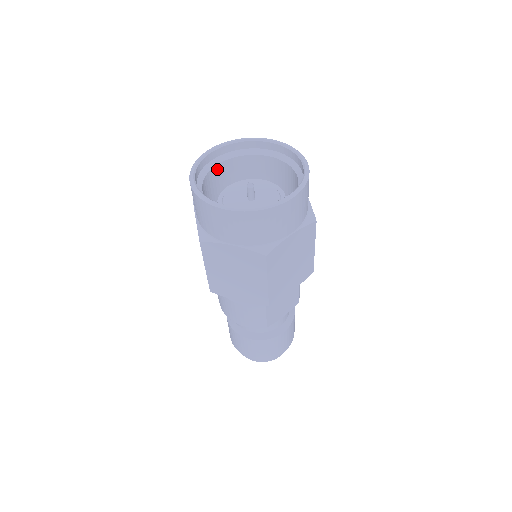
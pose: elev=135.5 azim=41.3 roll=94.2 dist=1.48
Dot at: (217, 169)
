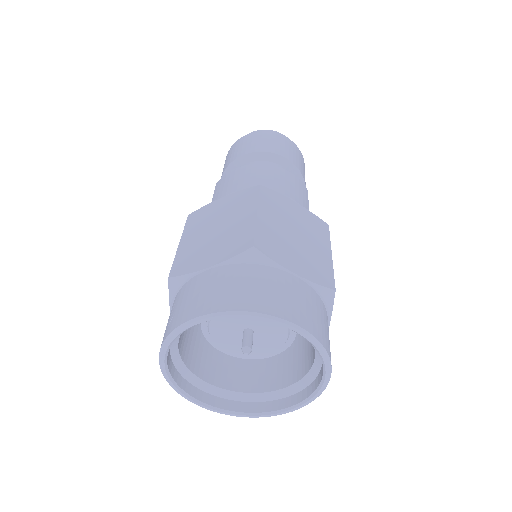
Dot at: (180, 347)
